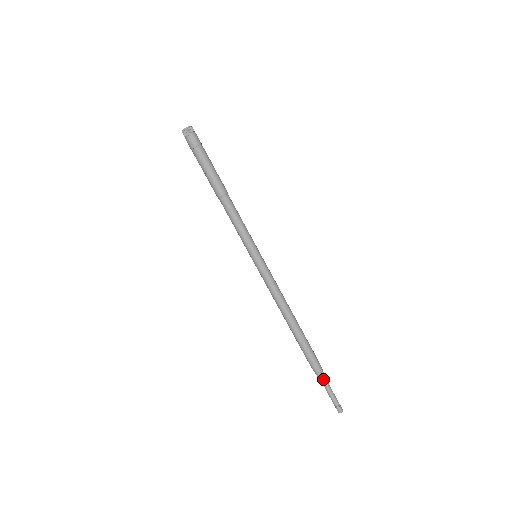
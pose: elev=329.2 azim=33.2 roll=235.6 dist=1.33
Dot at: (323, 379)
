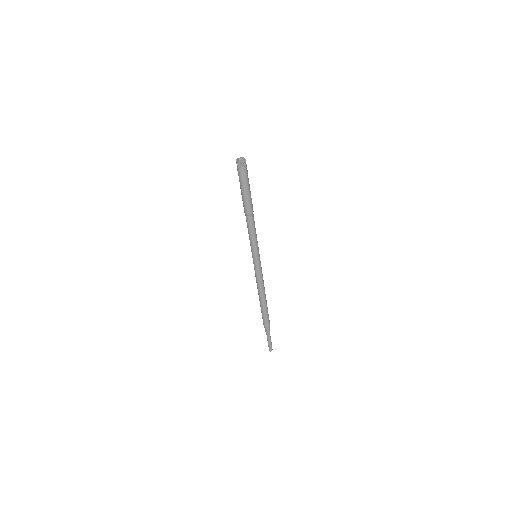
Dot at: (269, 333)
